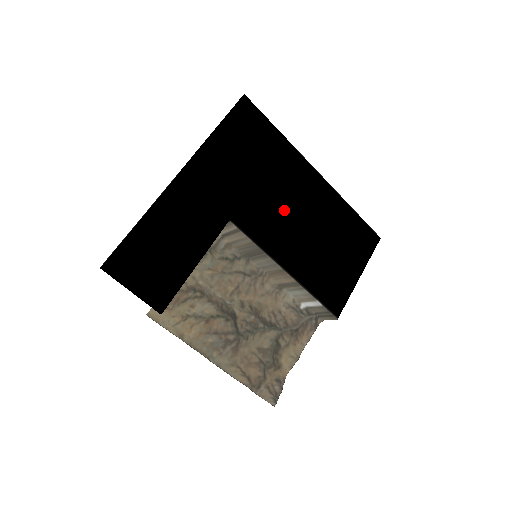
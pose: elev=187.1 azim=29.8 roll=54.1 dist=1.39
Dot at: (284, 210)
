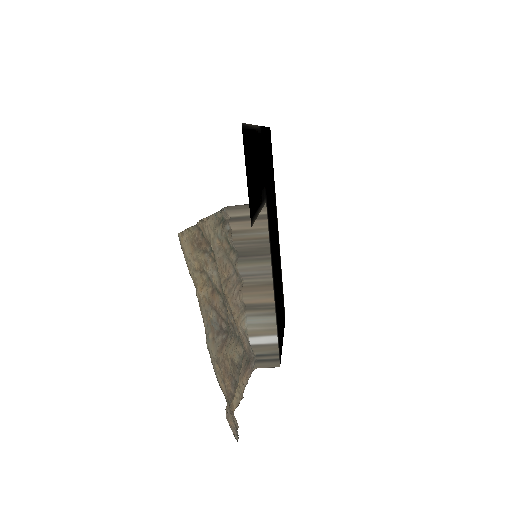
Dot at: occluded
